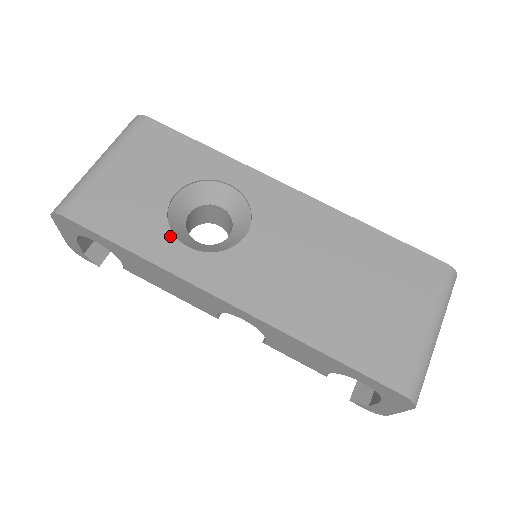
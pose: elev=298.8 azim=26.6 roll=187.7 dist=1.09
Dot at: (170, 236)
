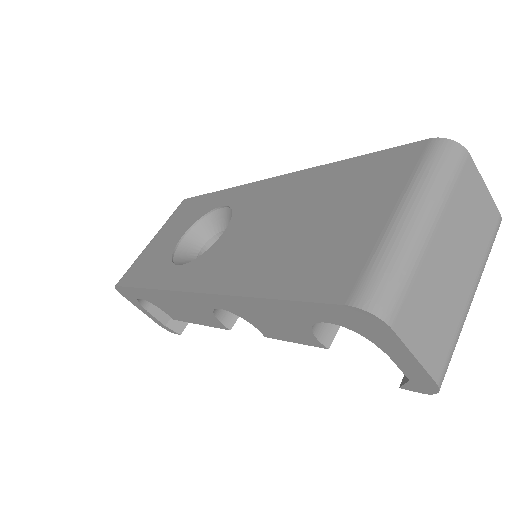
Dot at: (170, 264)
